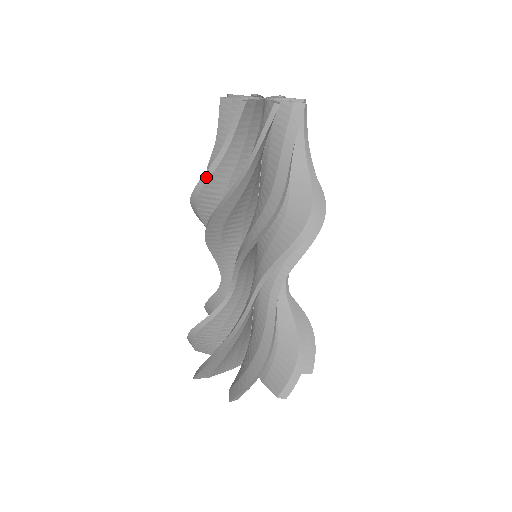
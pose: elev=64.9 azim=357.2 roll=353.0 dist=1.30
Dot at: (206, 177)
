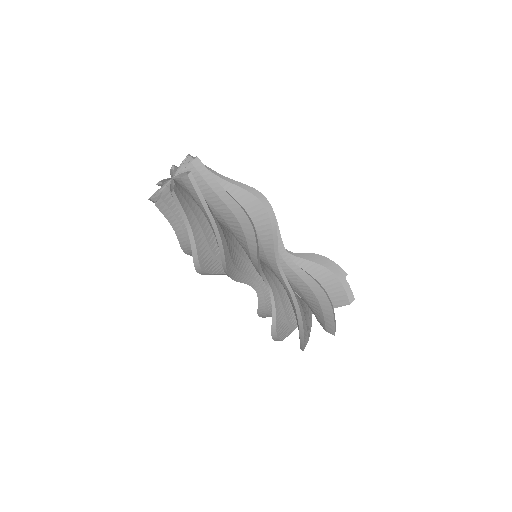
Dot at: (194, 249)
